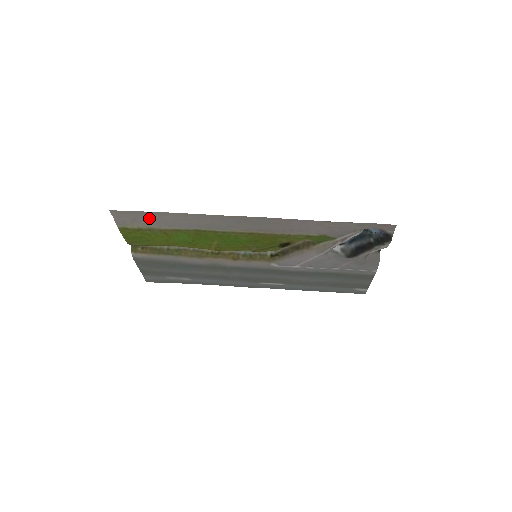
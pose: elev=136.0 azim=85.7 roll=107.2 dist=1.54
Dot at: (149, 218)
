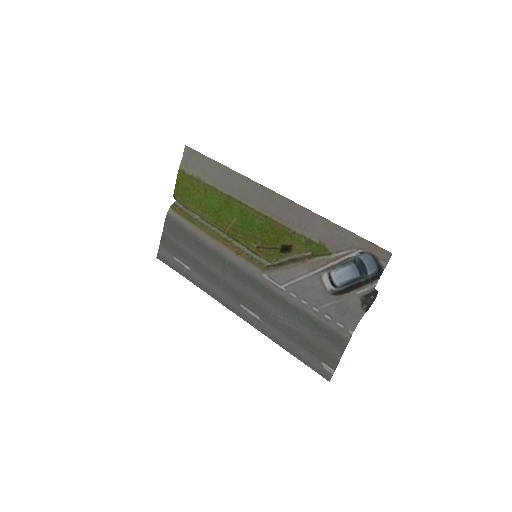
Dot at: (205, 166)
